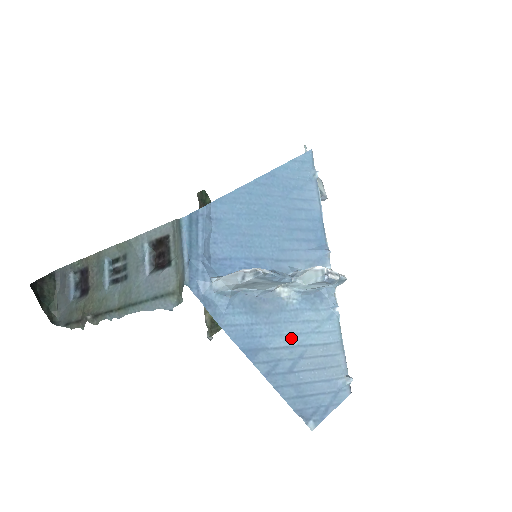
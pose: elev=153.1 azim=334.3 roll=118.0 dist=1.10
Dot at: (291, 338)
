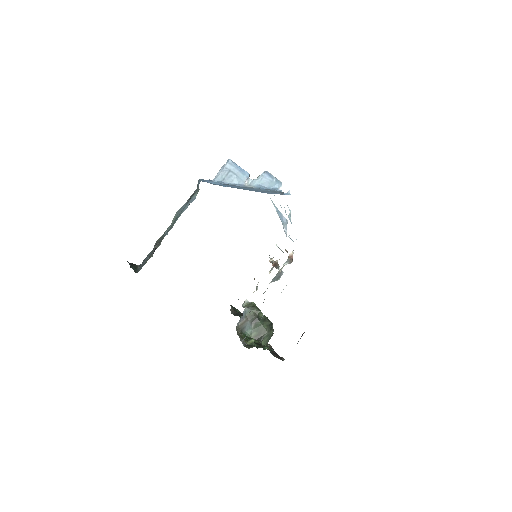
Dot at: occluded
